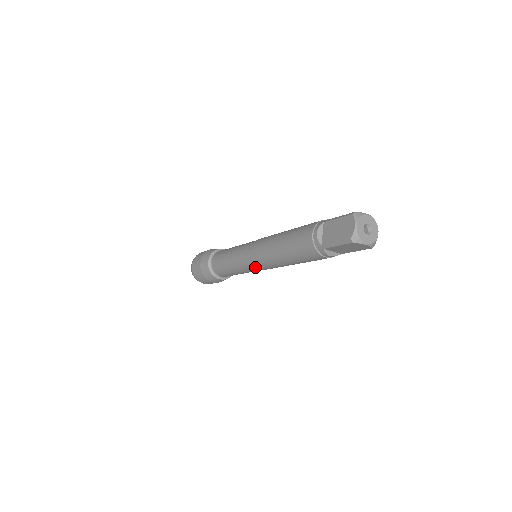
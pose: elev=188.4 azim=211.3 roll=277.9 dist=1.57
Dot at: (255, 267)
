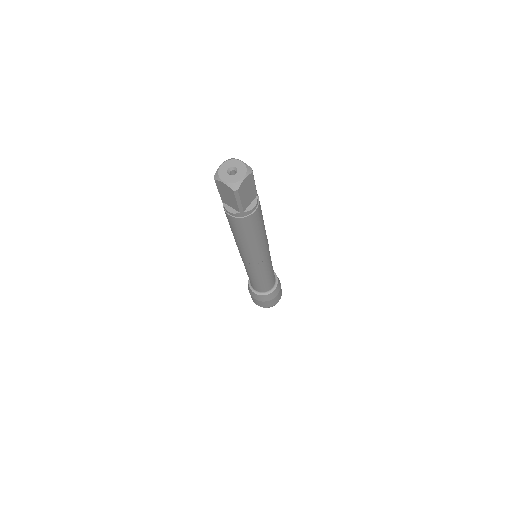
Dot at: (242, 259)
